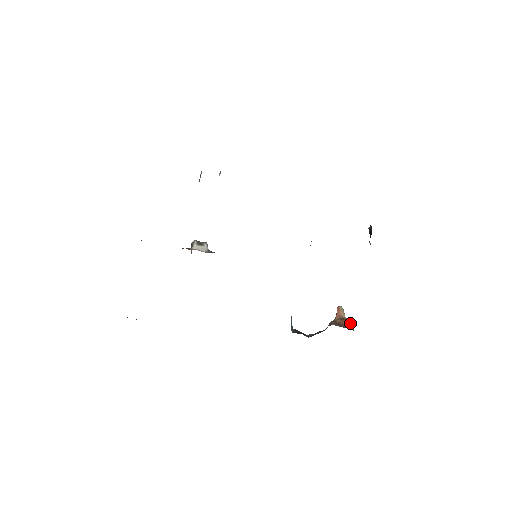
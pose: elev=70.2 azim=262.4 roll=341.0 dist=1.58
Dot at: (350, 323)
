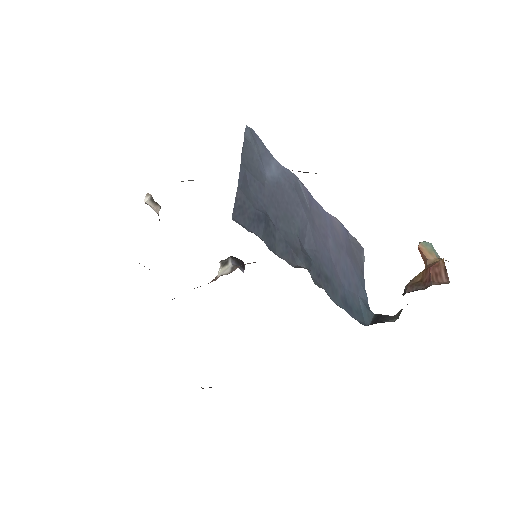
Dot at: (440, 270)
